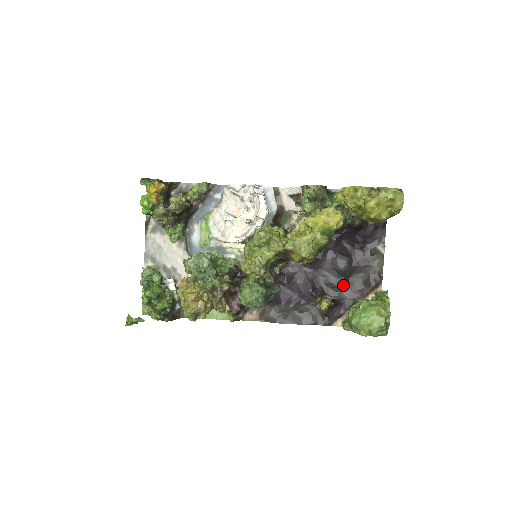
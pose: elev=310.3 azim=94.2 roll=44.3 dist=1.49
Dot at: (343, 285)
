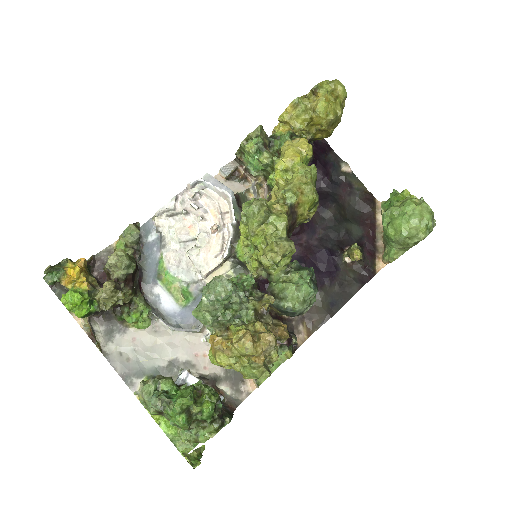
Dot at: (349, 227)
